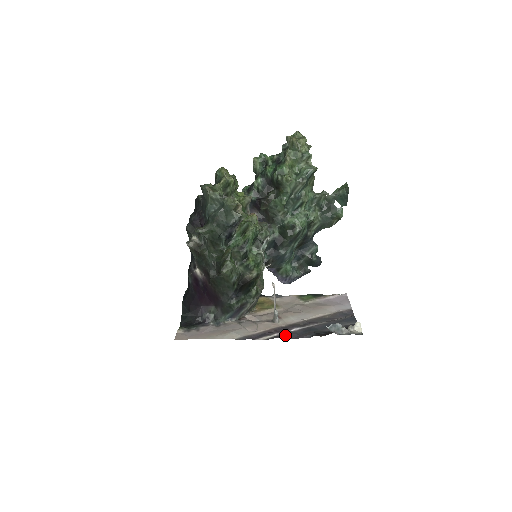
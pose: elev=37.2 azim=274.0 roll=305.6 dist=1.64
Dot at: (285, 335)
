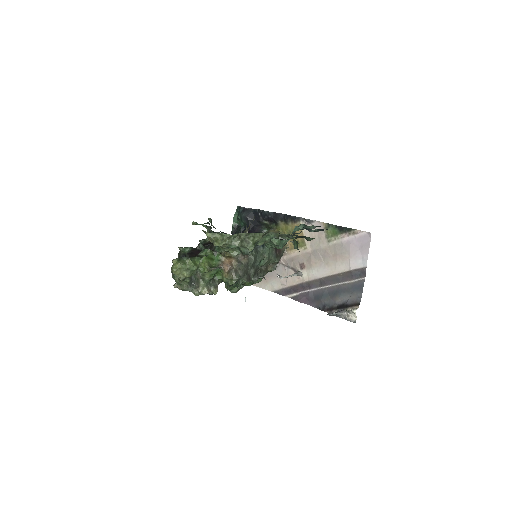
Dot at: (304, 297)
